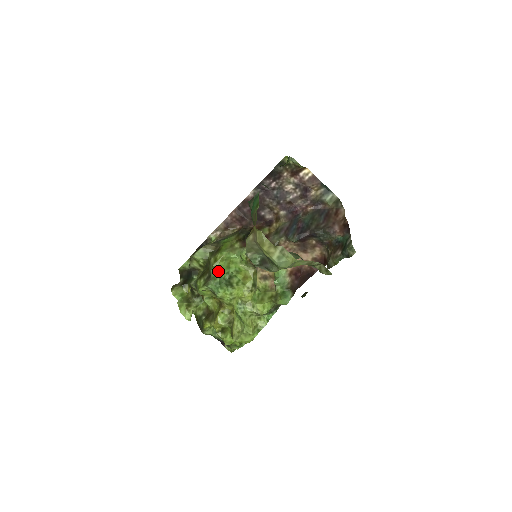
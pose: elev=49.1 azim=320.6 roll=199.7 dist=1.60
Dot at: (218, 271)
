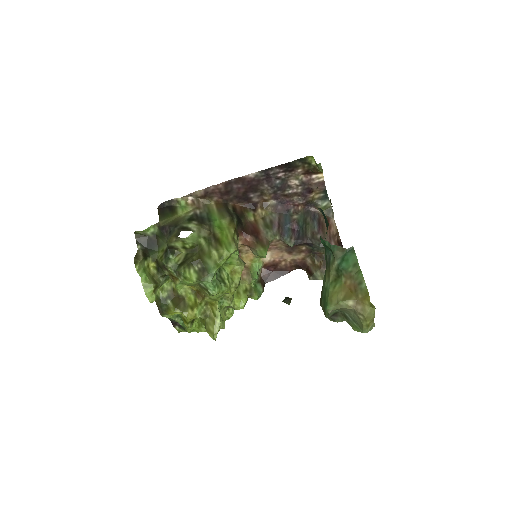
Dot at: occluded
